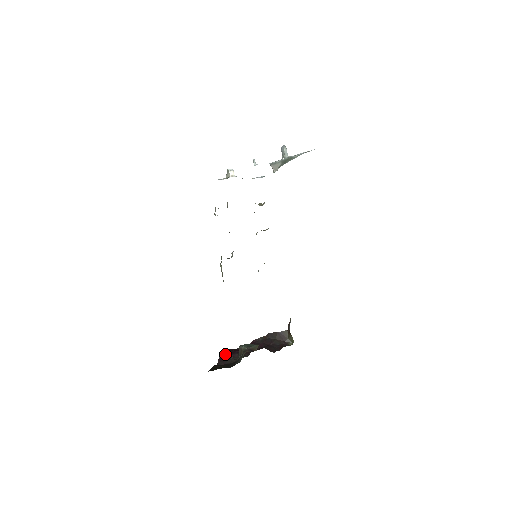
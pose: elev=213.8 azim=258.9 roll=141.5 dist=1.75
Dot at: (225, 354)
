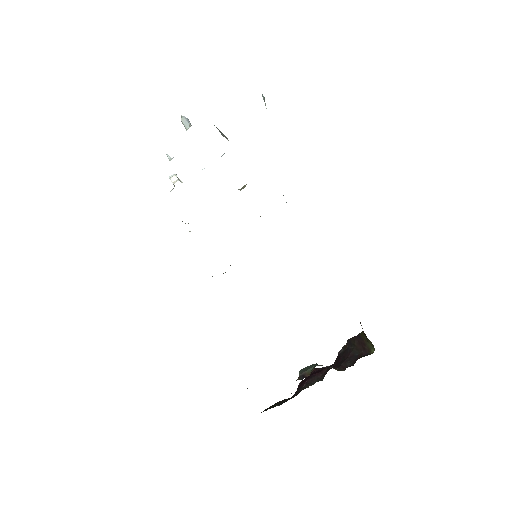
Dot at: (302, 380)
